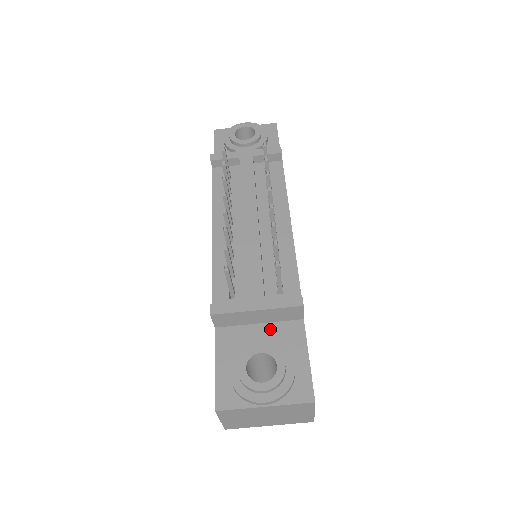
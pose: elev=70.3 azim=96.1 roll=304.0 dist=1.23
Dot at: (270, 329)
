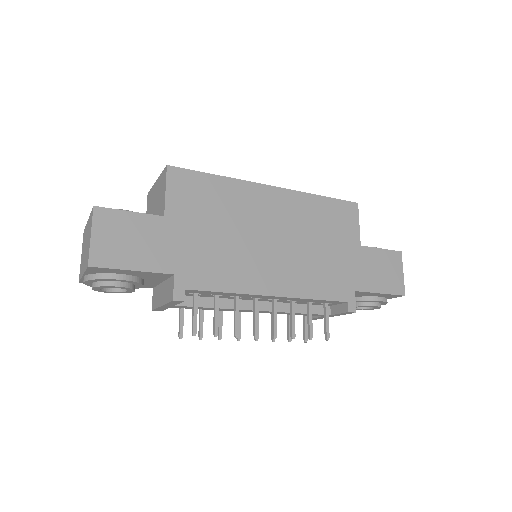
Dot at: occluded
